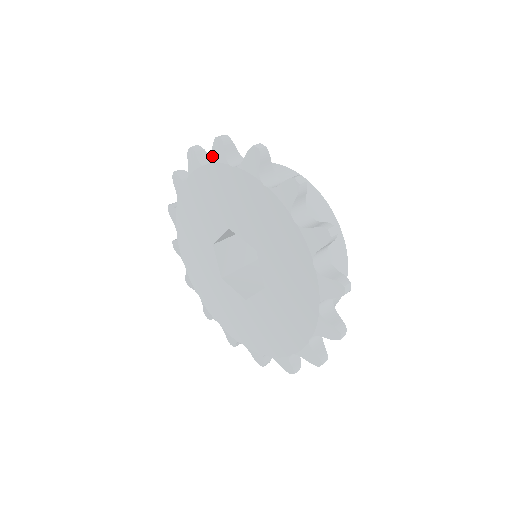
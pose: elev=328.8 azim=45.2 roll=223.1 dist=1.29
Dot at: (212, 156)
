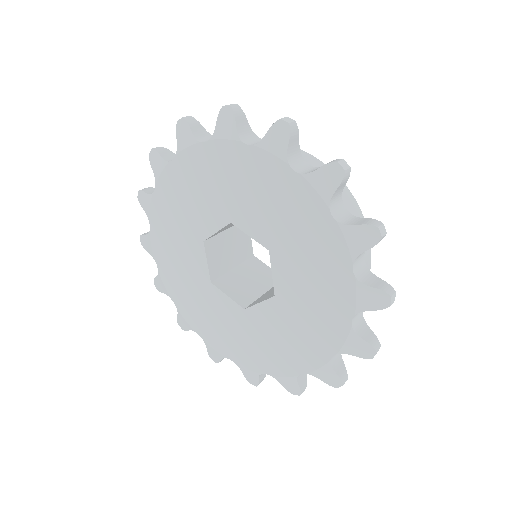
Dot at: (216, 130)
